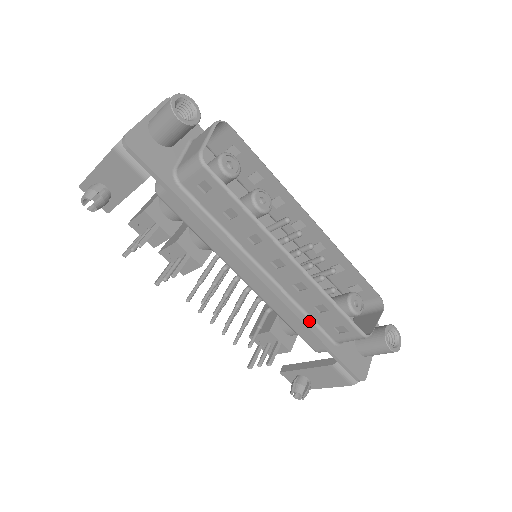
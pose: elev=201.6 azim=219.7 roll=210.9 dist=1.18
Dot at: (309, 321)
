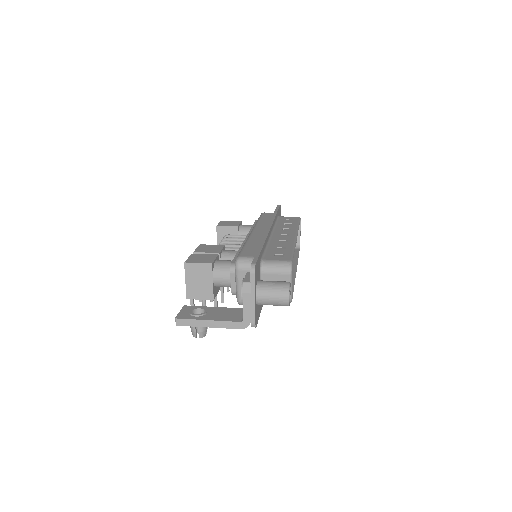
Dot at: occluded
